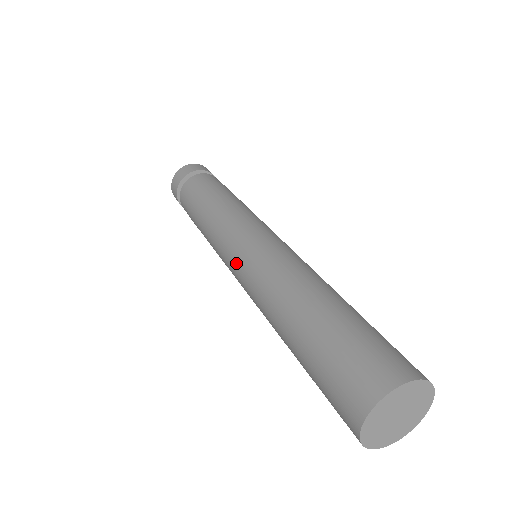
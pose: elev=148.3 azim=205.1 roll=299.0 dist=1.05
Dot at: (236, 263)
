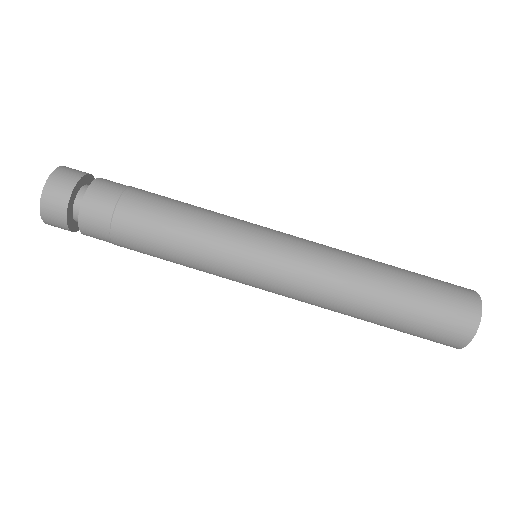
Dot at: occluded
